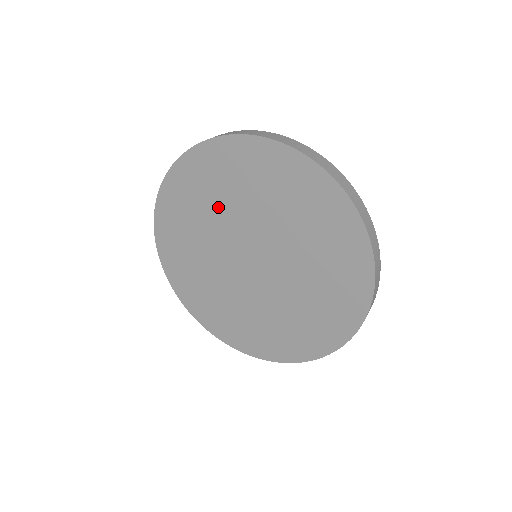
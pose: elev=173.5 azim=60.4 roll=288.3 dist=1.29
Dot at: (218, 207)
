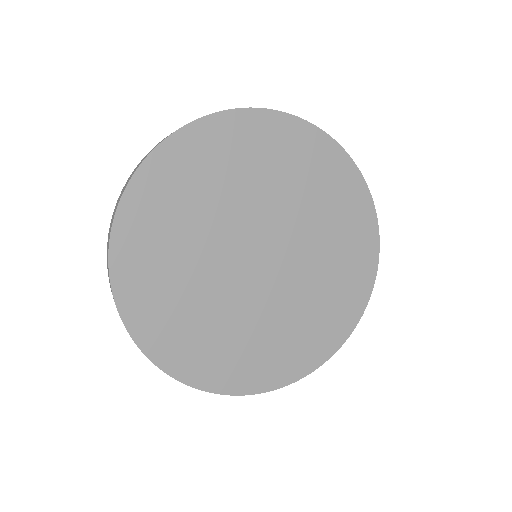
Dot at: (232, 190)
